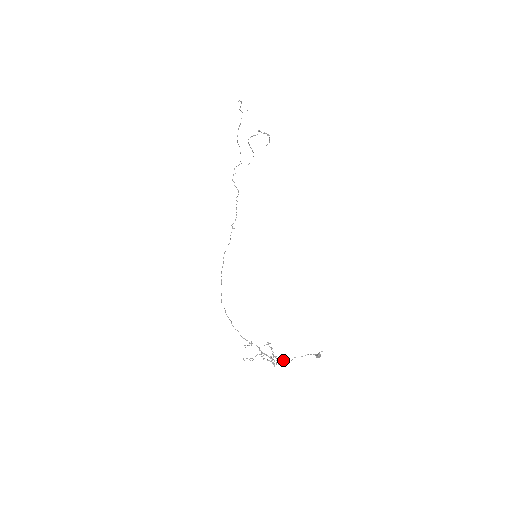
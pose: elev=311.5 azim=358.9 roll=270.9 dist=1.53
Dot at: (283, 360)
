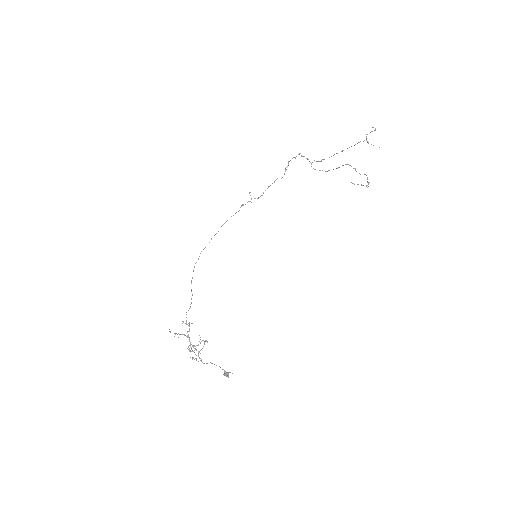
Dot at: (200, 358)
